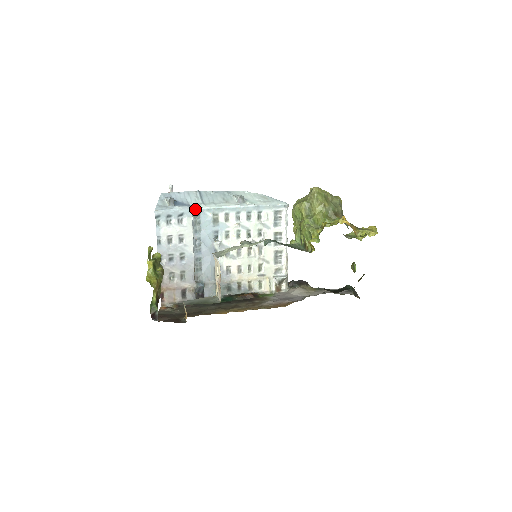
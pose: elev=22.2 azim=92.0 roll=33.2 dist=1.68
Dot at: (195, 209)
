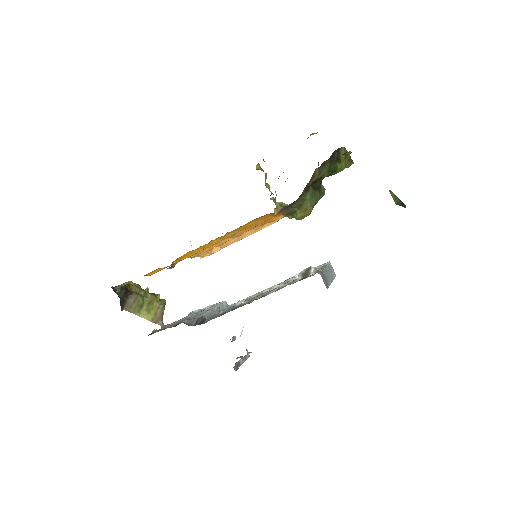
Dot at: (230, 305)
